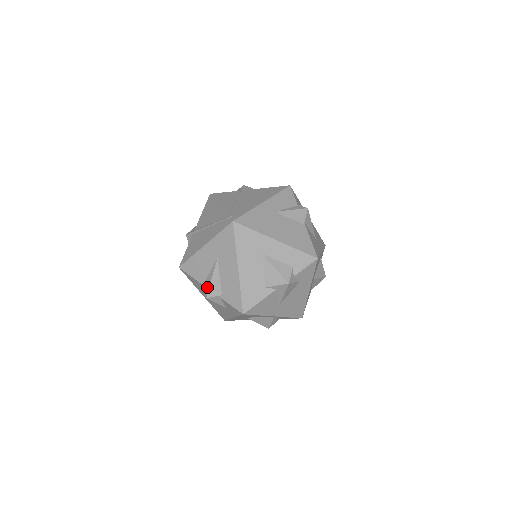
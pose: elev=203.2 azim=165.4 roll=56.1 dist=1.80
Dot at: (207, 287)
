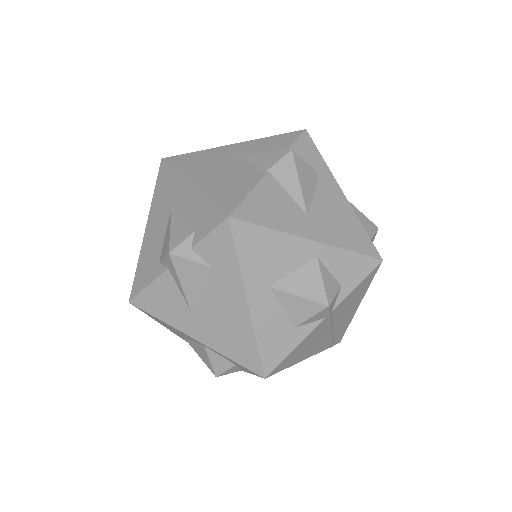
Dot at: occluded
